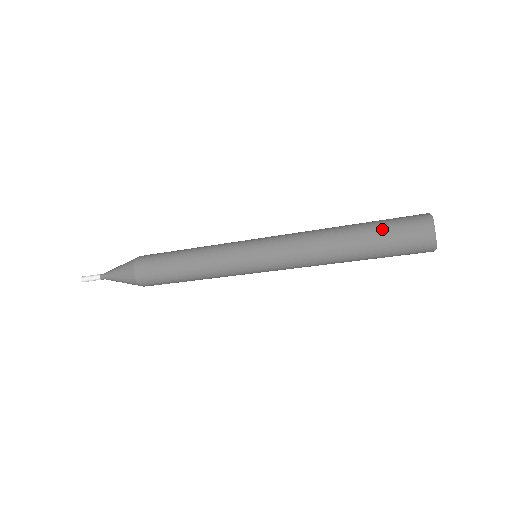
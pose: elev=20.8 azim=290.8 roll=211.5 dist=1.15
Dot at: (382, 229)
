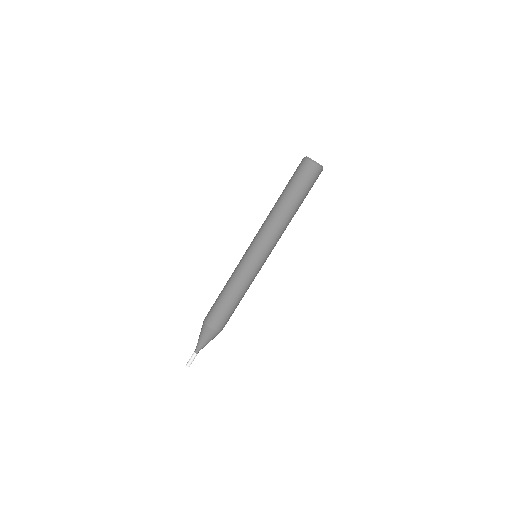
Dot at: occluded
